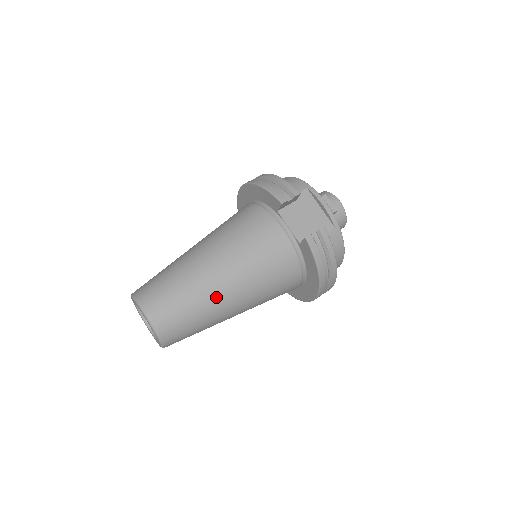
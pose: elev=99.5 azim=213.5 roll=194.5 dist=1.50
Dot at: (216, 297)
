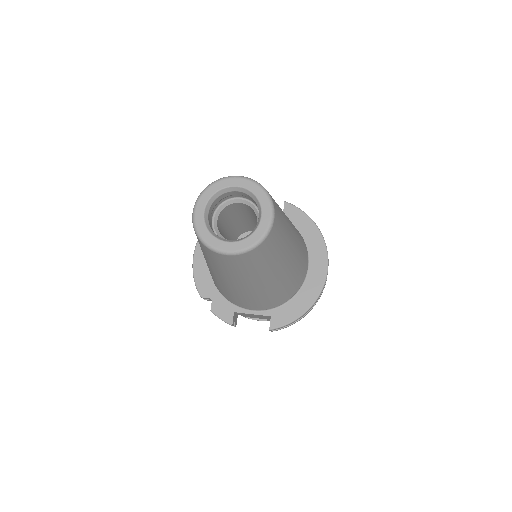
Dot at: occluded
